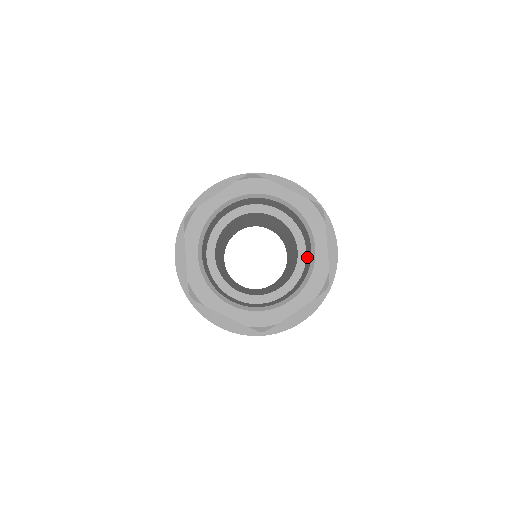
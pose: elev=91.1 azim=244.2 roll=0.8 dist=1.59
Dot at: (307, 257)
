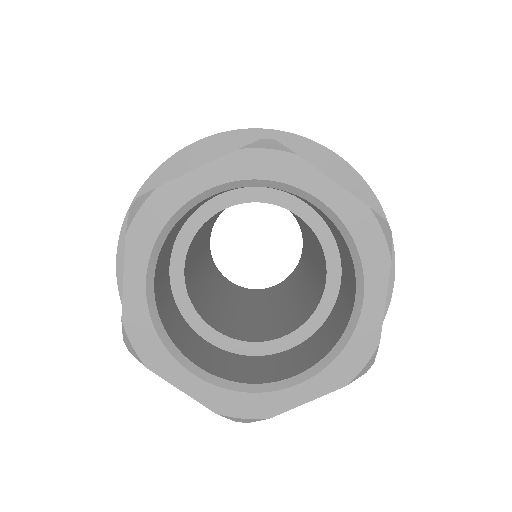
Dot at: occluded
